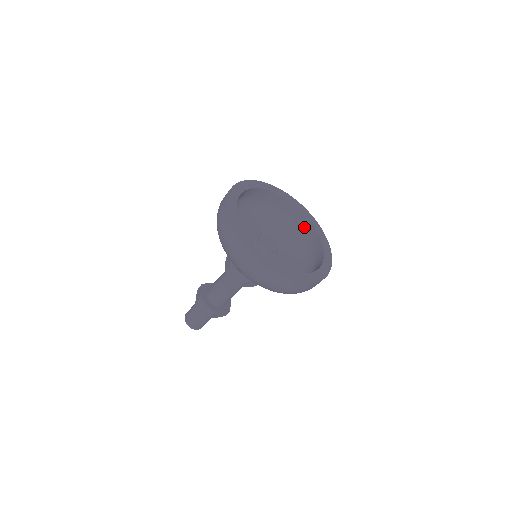
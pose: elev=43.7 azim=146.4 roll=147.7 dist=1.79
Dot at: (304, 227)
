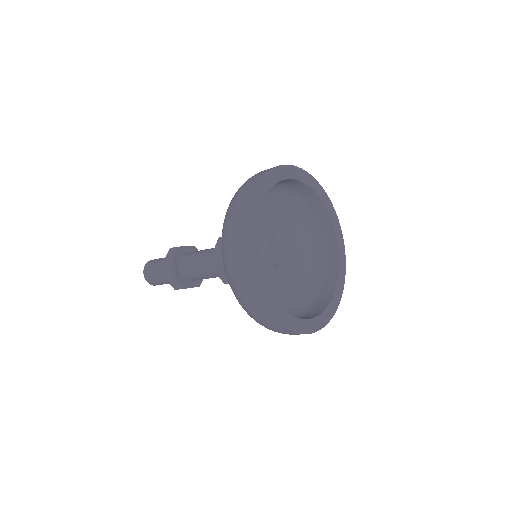
Dot at: (293, 186)
